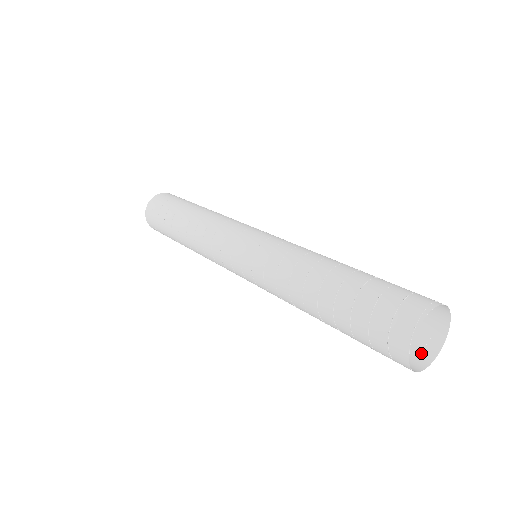
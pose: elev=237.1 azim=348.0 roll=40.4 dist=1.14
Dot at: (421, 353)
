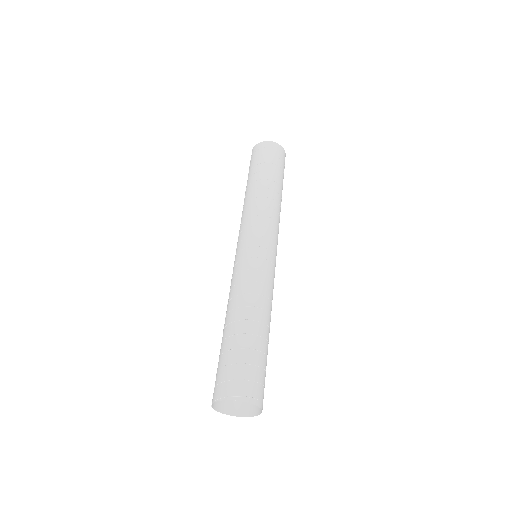
Dot at: (246, 407)
